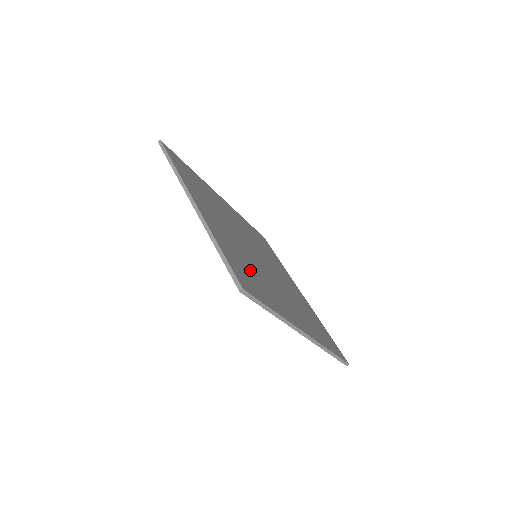
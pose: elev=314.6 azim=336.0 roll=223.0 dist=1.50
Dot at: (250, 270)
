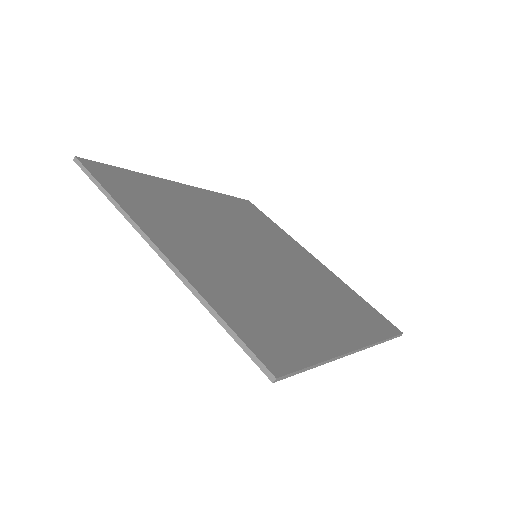
Dot at: (264, 308)
